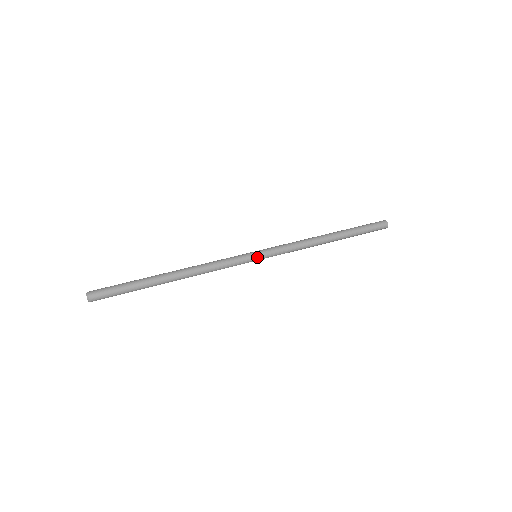
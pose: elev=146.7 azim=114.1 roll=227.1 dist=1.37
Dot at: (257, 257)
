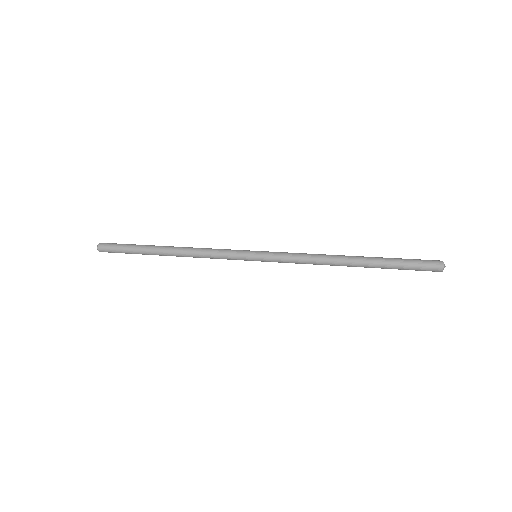
Dot at: (254, 254)
